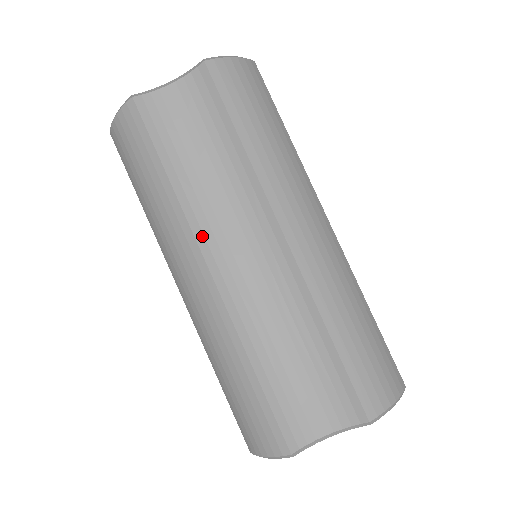
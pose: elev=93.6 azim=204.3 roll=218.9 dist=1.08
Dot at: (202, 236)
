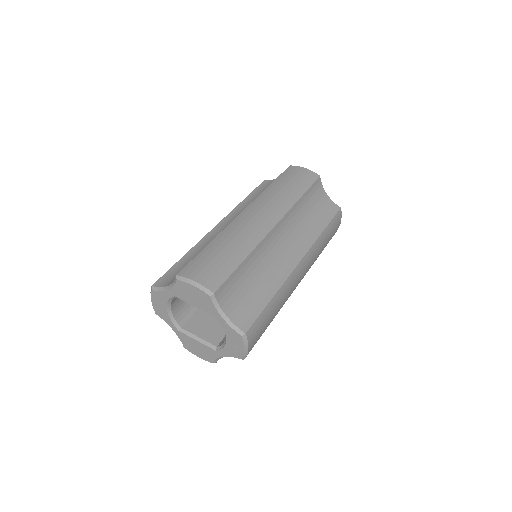
Dot at: (285, 219)
